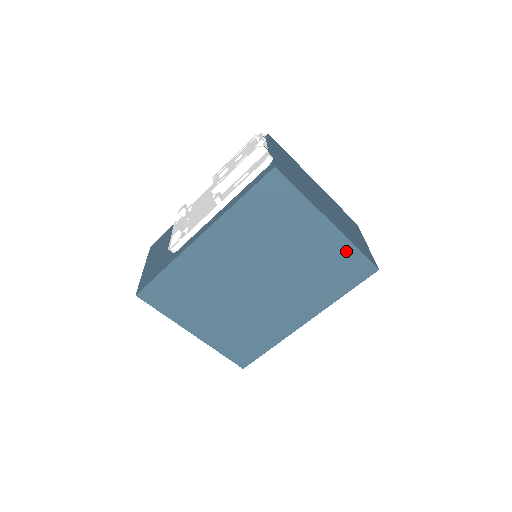
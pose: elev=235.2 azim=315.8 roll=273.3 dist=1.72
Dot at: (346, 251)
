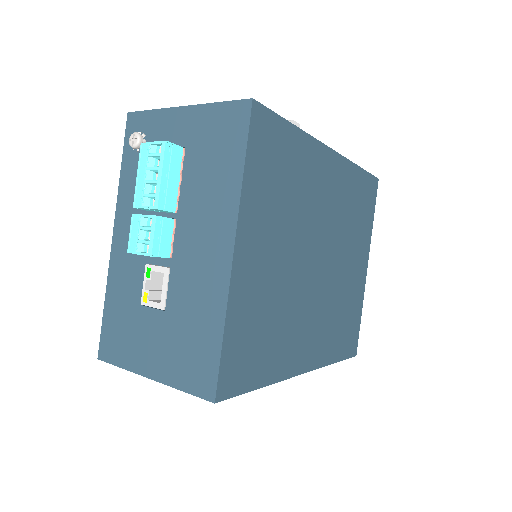
Dot at: (358, 309)
